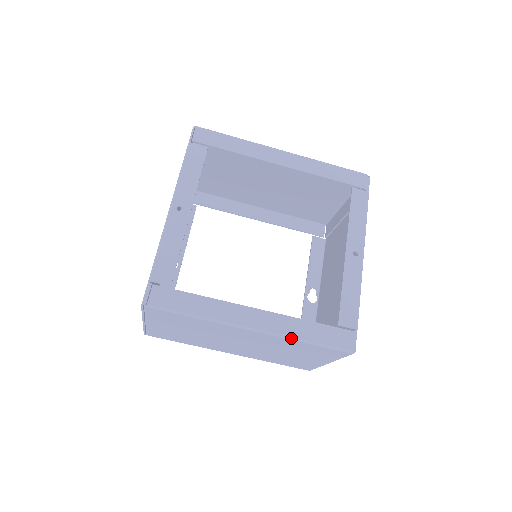
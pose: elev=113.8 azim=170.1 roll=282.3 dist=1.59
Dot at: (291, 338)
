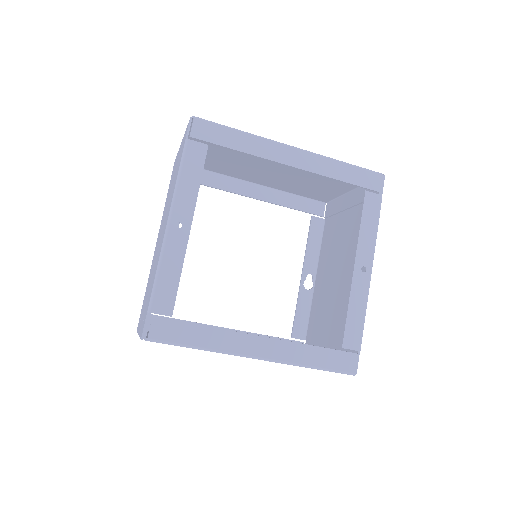
Dot at: (295, 365)
